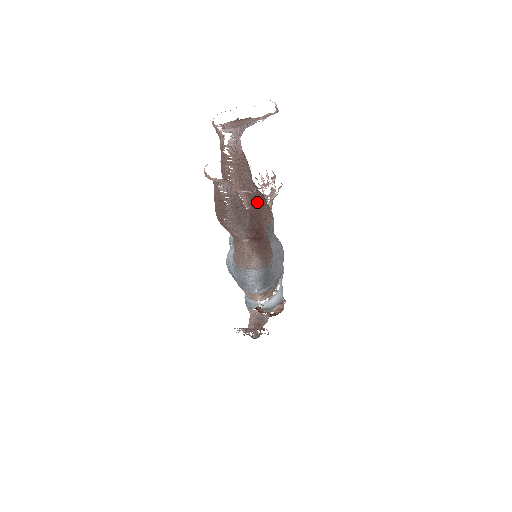
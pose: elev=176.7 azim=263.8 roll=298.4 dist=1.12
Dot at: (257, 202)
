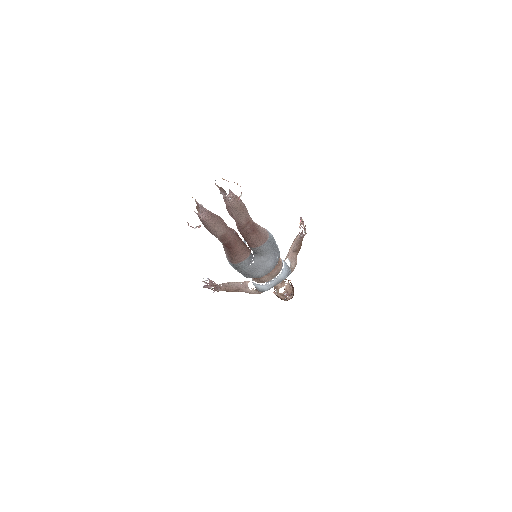
Dot at: (244, 230)
